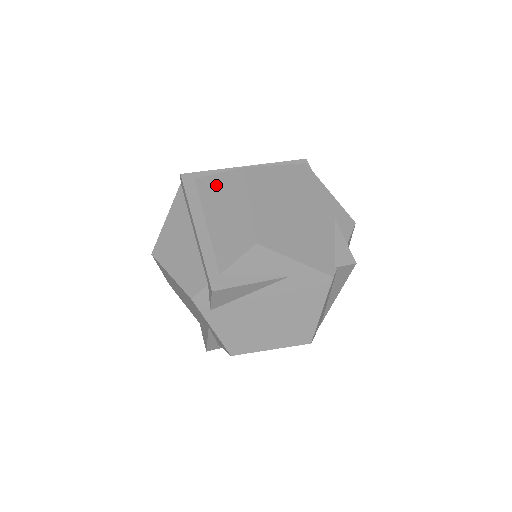
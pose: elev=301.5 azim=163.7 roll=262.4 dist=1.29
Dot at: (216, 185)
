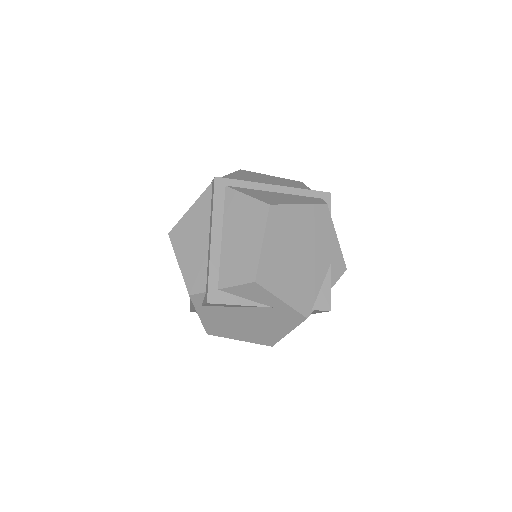
Dot at: (241, 205)
